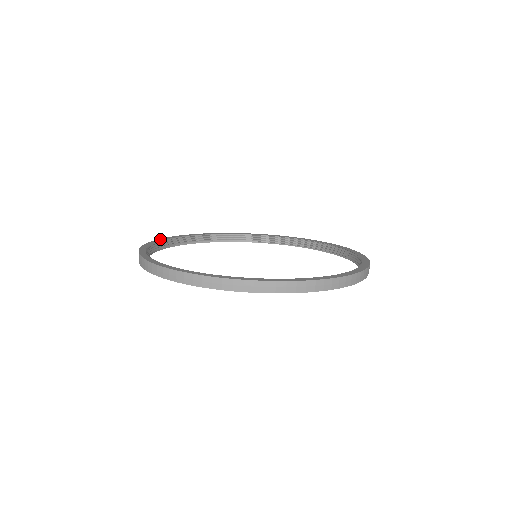
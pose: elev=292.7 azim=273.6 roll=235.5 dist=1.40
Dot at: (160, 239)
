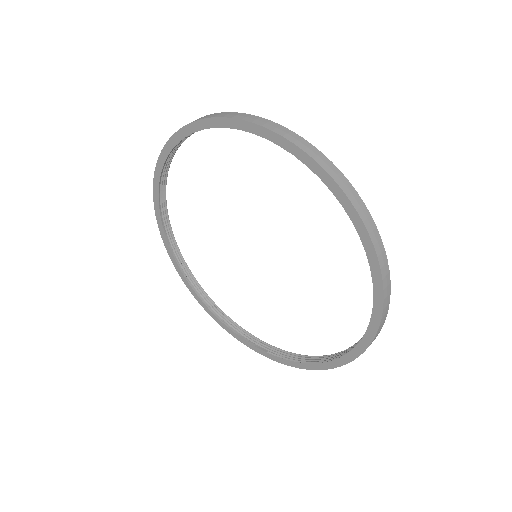
Dot at: (180, 256)
